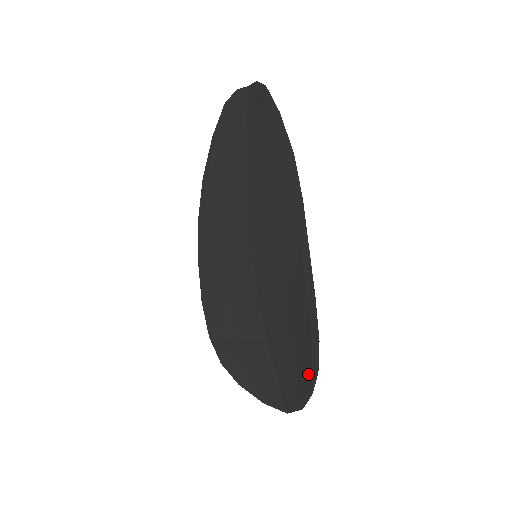
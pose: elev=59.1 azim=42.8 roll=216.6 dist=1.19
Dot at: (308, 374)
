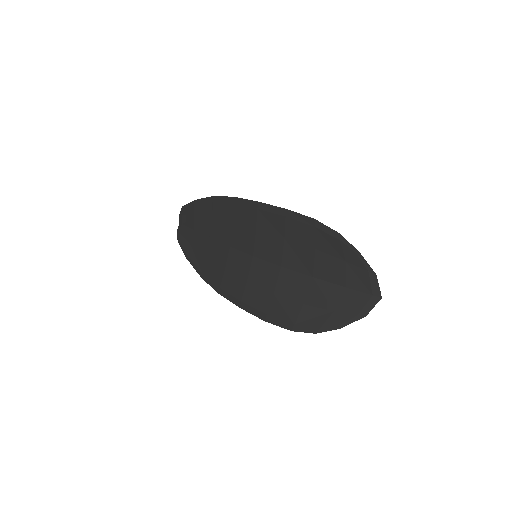
Dot at: (340, 246)
